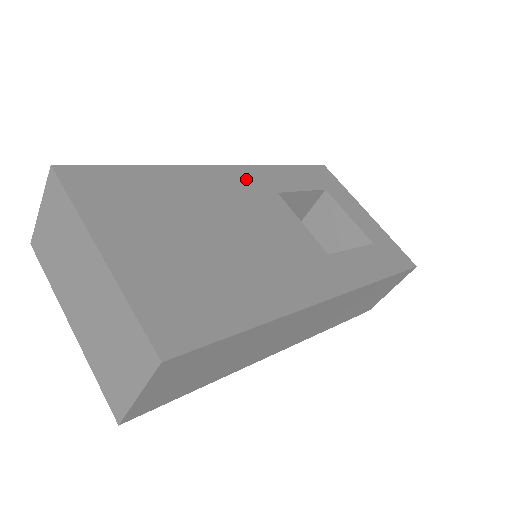
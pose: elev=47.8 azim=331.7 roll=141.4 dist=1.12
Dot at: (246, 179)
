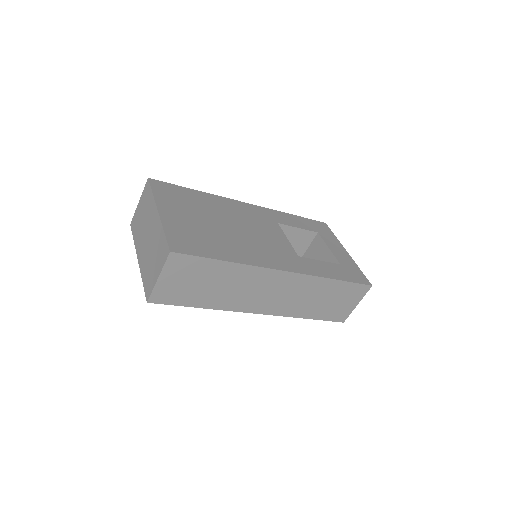
Dot at: (259, 212)
